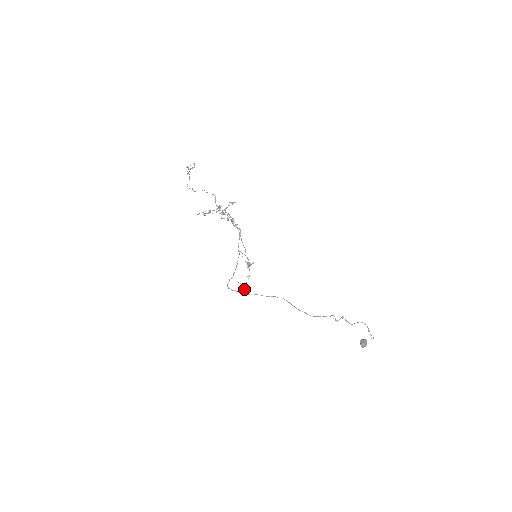
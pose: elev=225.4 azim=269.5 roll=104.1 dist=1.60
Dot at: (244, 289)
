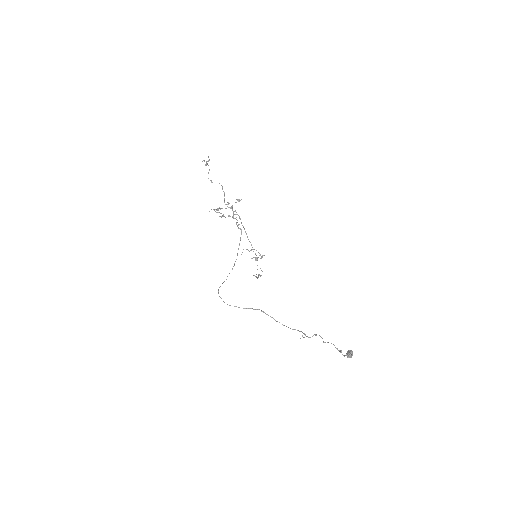
Dot at: (258, 277)
